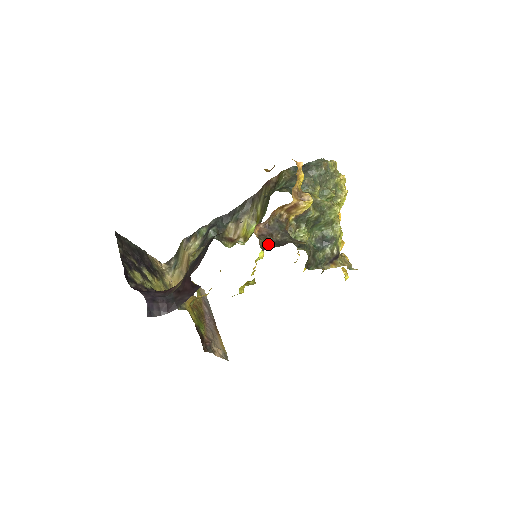
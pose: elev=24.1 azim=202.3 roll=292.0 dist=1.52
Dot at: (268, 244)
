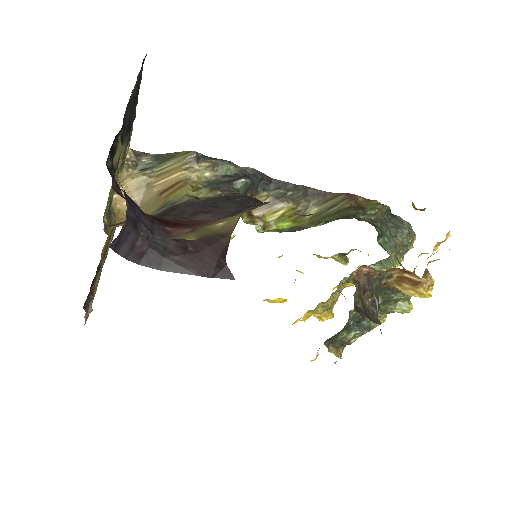
Dot at: (361, 305)
